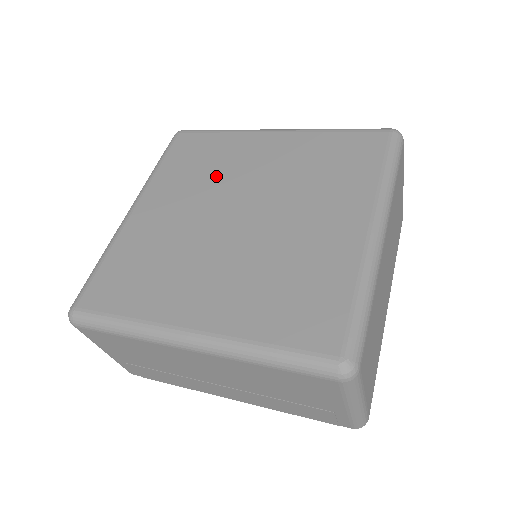
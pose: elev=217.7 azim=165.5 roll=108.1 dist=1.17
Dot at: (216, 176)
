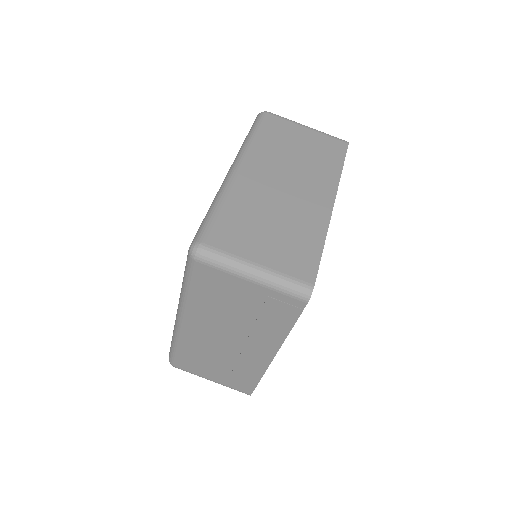
Dot at: occluded
